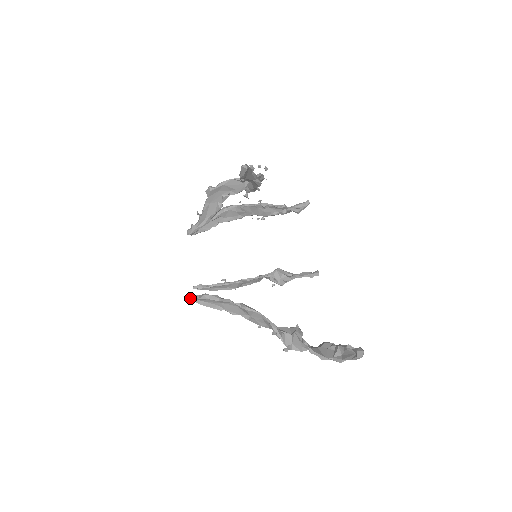
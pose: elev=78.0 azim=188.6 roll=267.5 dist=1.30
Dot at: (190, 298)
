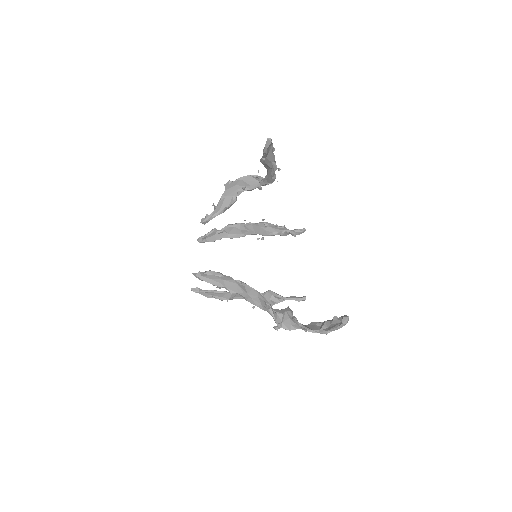
Dot at: (195, 274)
